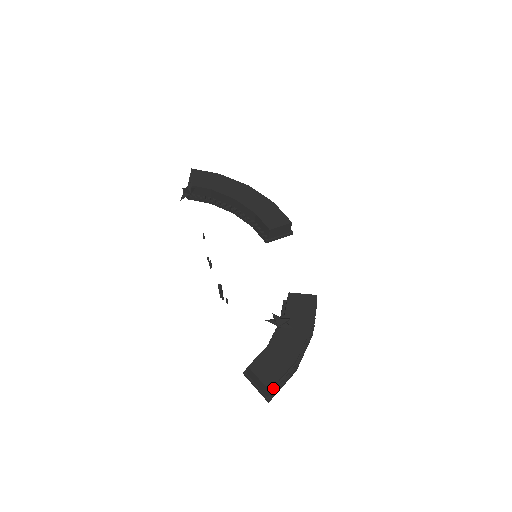
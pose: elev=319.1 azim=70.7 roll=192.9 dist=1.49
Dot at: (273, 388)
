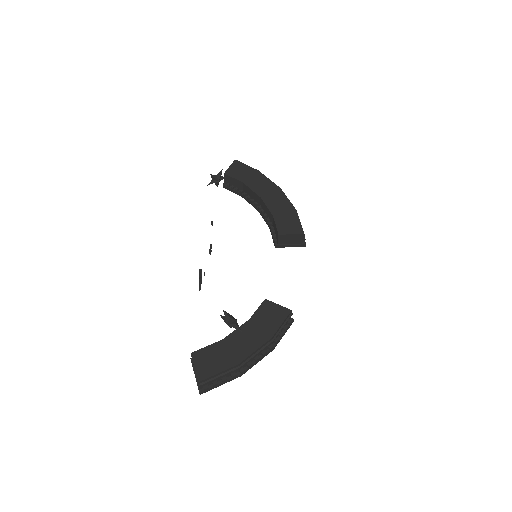
Dot at: (205, 382)
